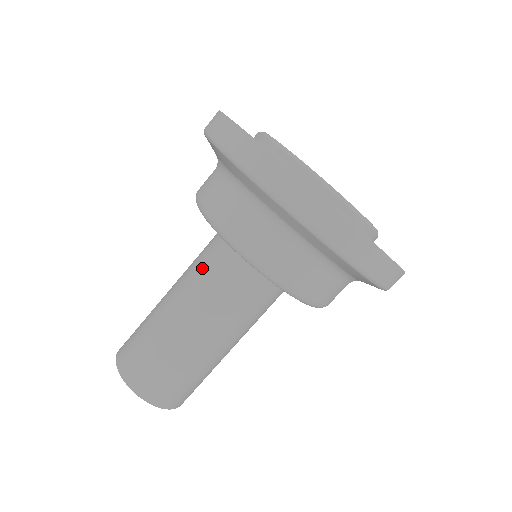
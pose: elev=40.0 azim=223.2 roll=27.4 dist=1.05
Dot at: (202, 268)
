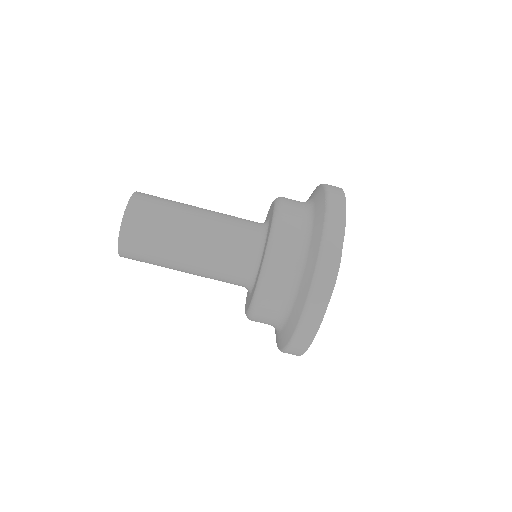
Dot at: (237, 217)
